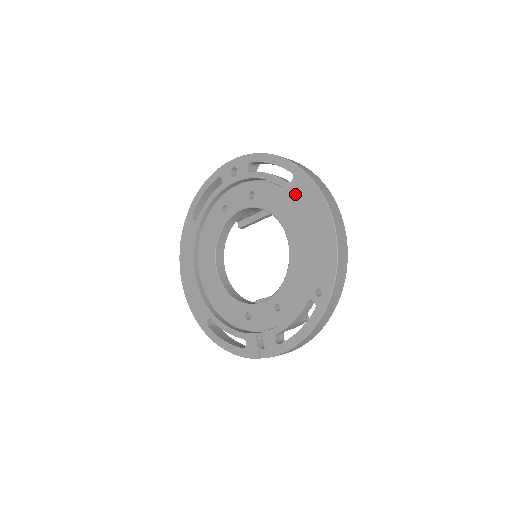
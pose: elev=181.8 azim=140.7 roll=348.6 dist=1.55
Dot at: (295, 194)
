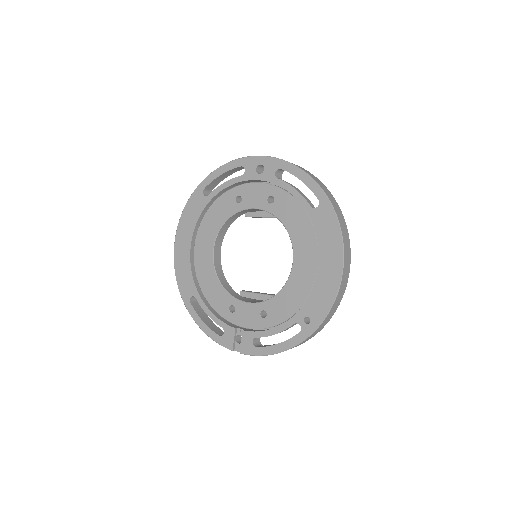
Dot at: (315, 222)
